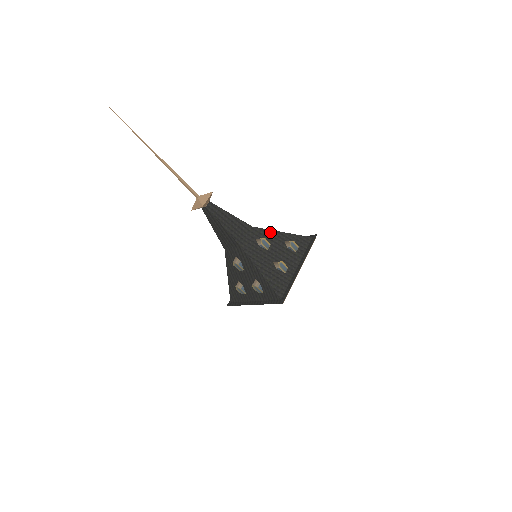
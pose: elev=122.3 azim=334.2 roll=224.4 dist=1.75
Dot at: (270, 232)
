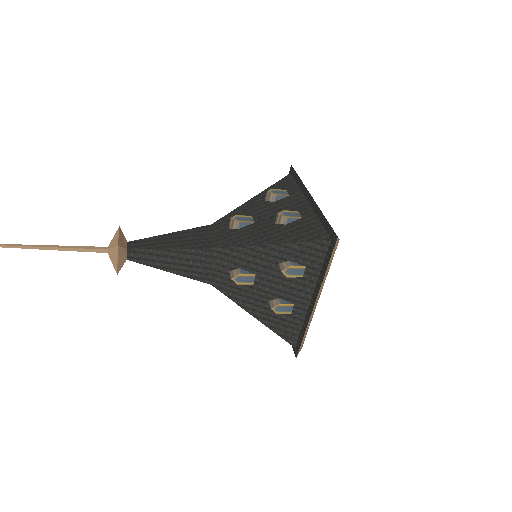
Dot at: (238, 210)
